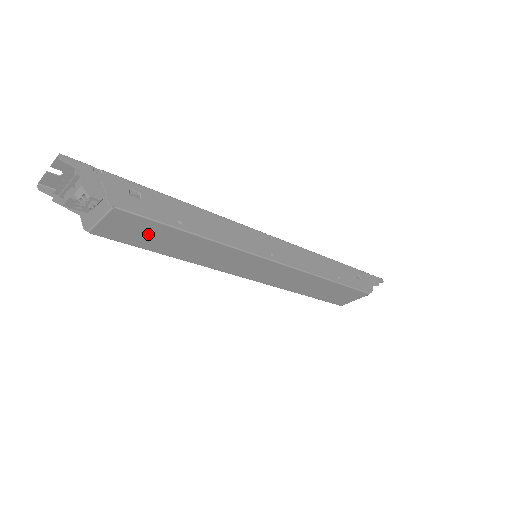
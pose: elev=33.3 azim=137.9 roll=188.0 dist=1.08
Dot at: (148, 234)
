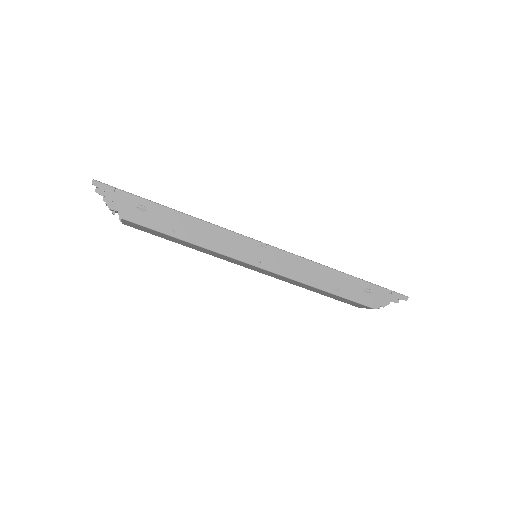
Dot at: (155, 233)
